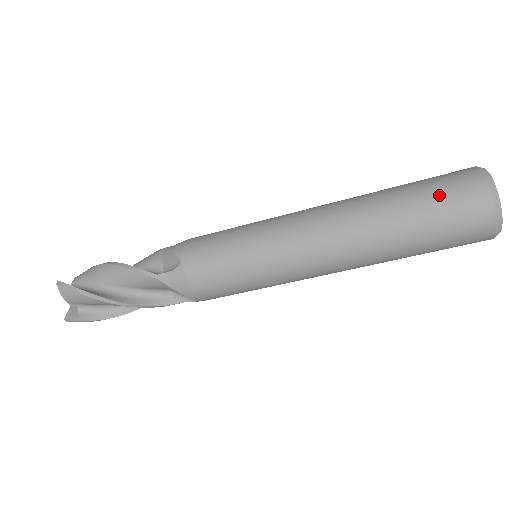
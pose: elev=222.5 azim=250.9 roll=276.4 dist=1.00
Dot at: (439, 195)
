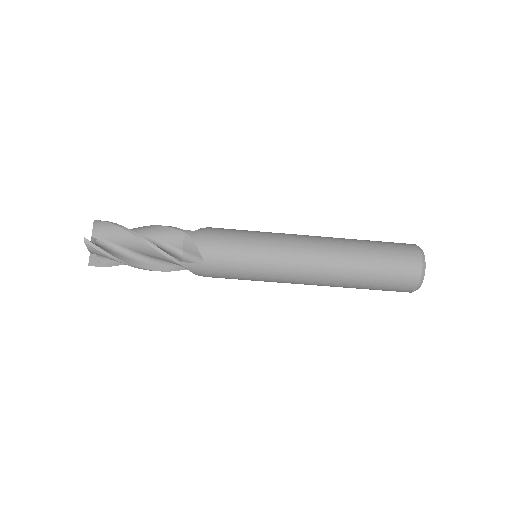
Dot at: (392, 272)
